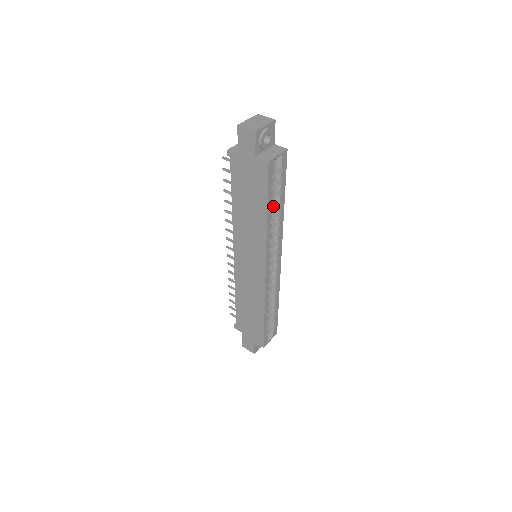
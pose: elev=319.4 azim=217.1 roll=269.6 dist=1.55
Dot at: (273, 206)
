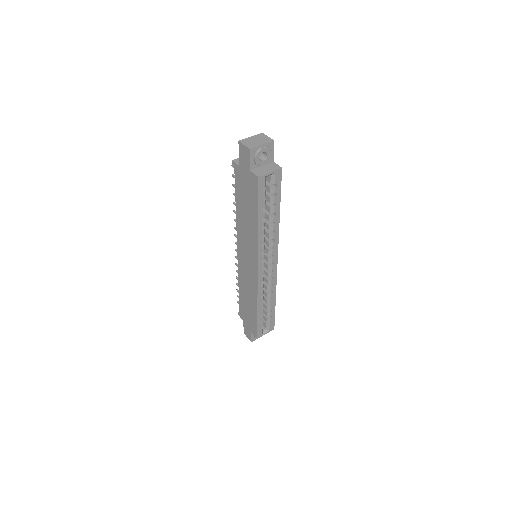
Dot at: (268, 215)
